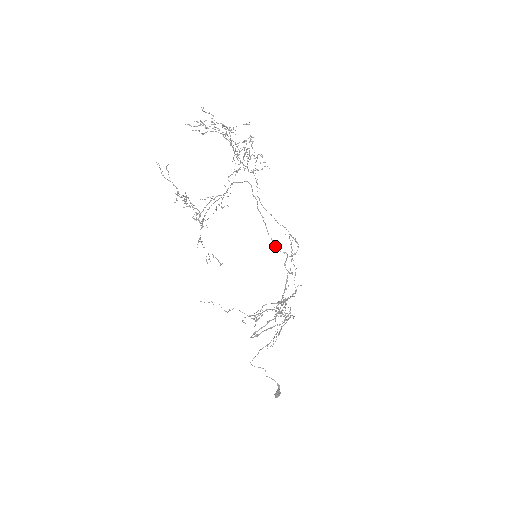
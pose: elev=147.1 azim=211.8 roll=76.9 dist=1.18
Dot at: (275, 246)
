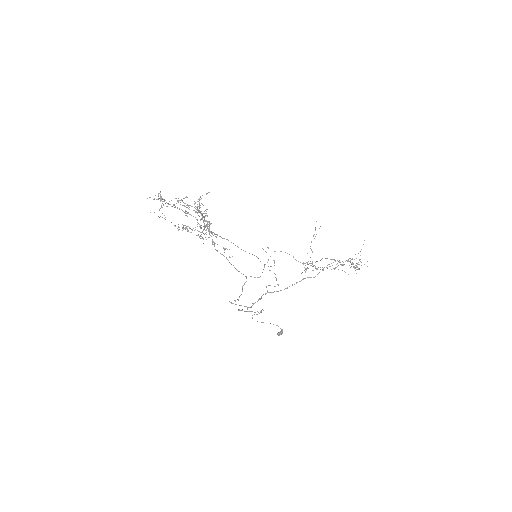
Dot at: (239, 271)
